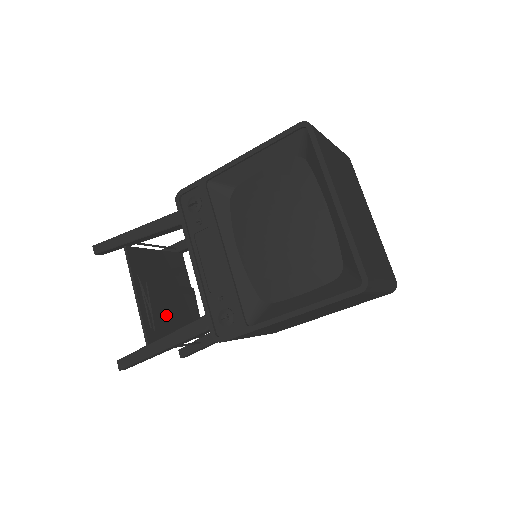
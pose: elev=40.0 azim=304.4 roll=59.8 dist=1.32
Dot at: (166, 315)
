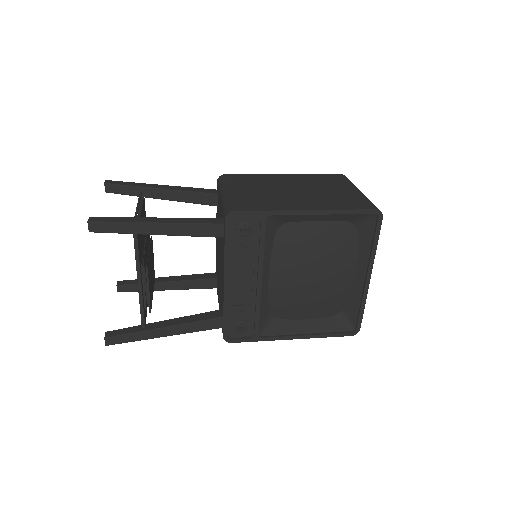
Dot at: (151, 289)
